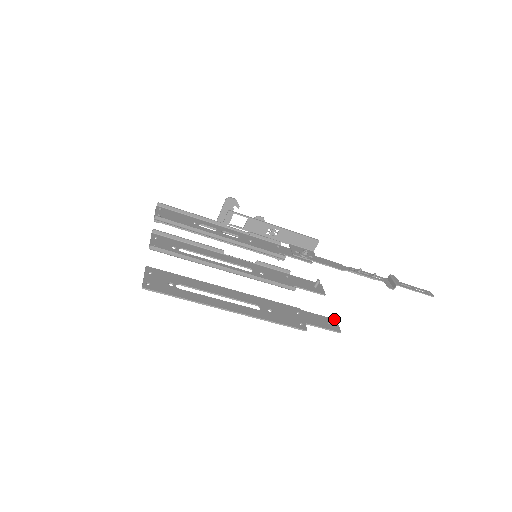
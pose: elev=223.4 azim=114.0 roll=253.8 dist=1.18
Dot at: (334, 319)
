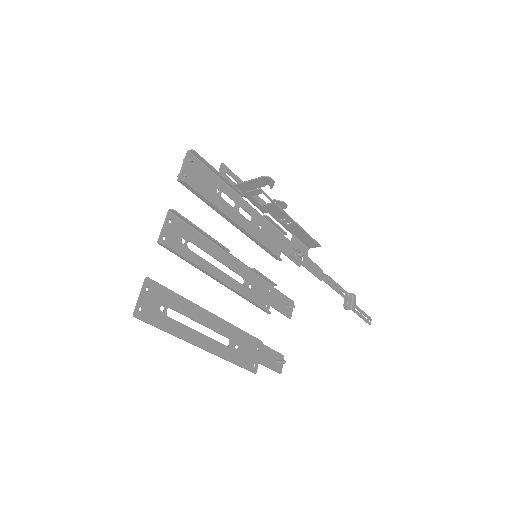
Dot at: (283, 355)
